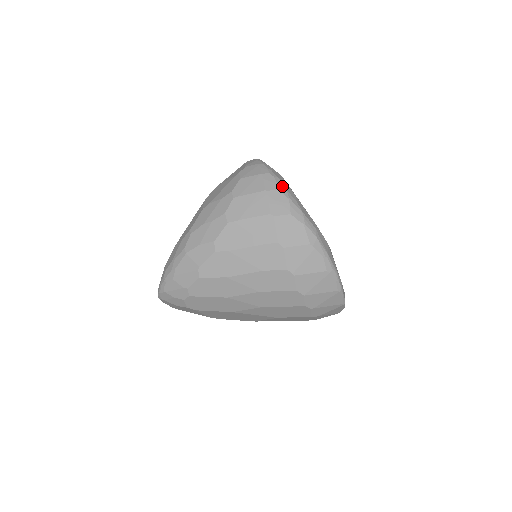
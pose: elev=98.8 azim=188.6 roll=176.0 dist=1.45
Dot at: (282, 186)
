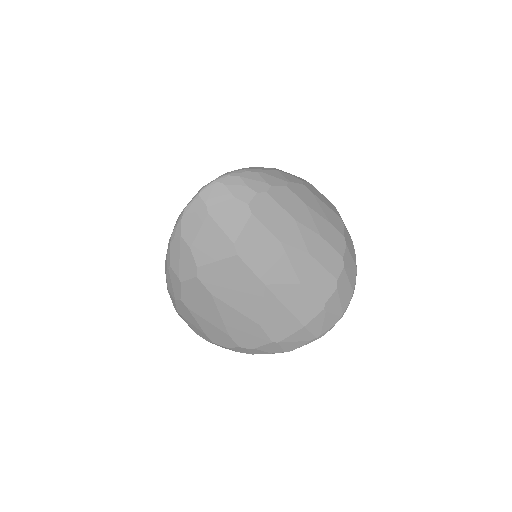
Dot at: occluded
